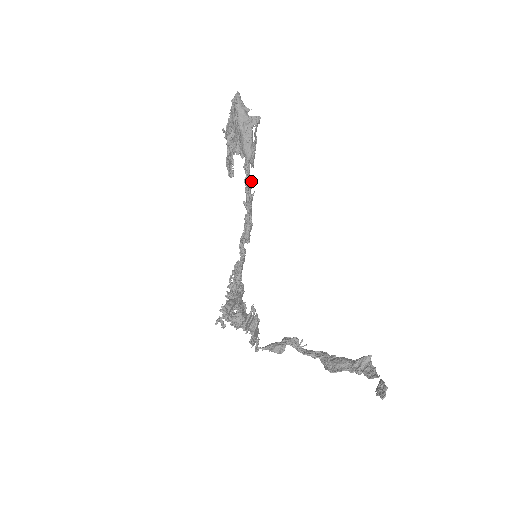
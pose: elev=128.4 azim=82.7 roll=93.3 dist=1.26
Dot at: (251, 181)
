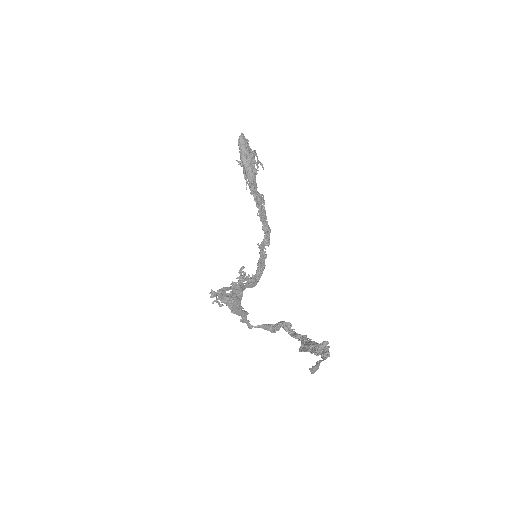
Dot at: (260, 198)
